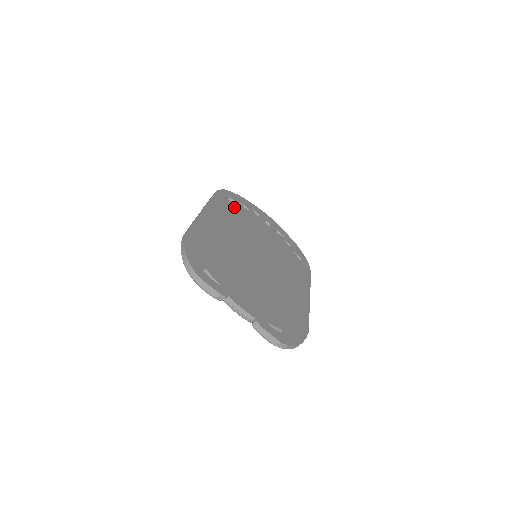
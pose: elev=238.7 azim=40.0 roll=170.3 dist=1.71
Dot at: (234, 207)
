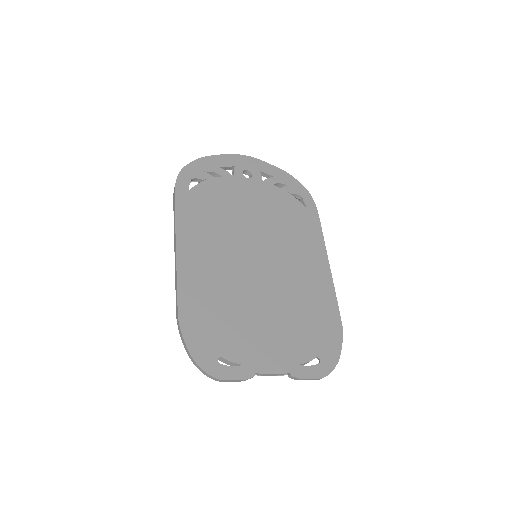
Dot at: (204, 193)
